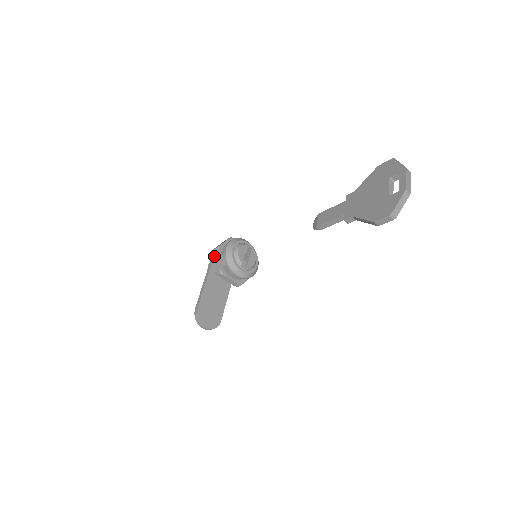
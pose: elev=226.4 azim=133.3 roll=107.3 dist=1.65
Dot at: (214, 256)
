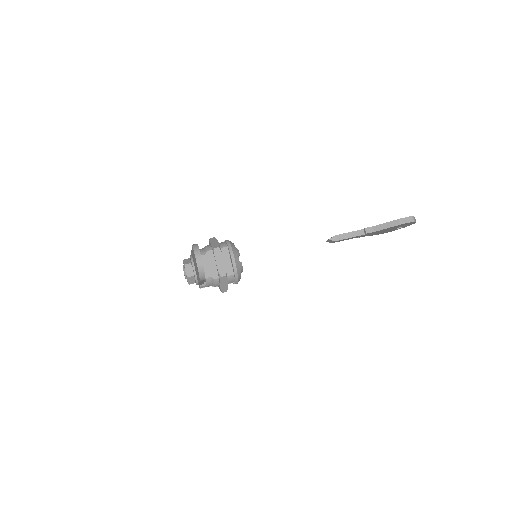
Dot at: (211, 240)
